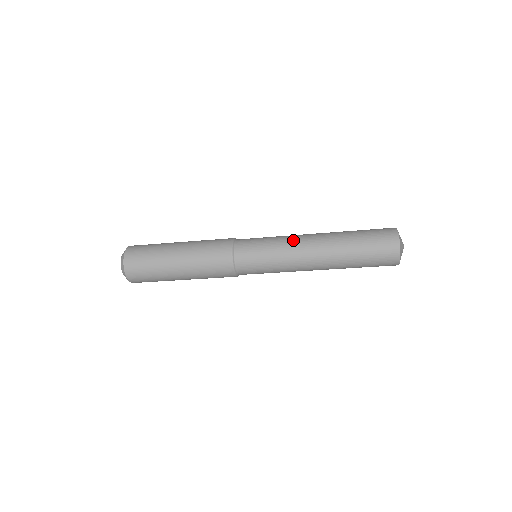
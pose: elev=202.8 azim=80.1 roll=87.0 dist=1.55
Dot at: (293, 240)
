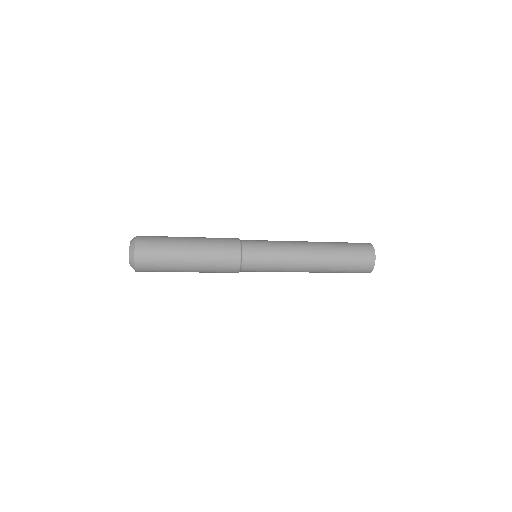
Dot at: (293, 250)
